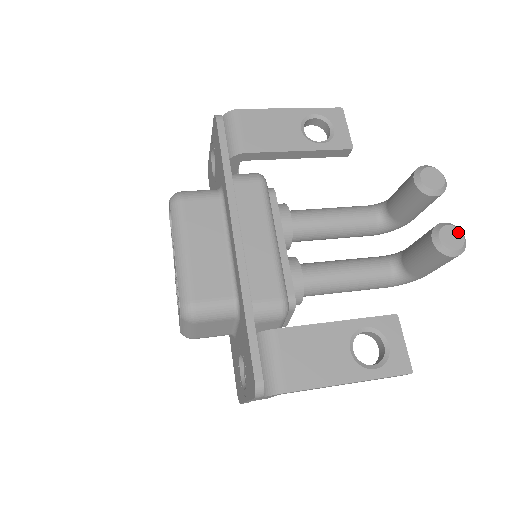
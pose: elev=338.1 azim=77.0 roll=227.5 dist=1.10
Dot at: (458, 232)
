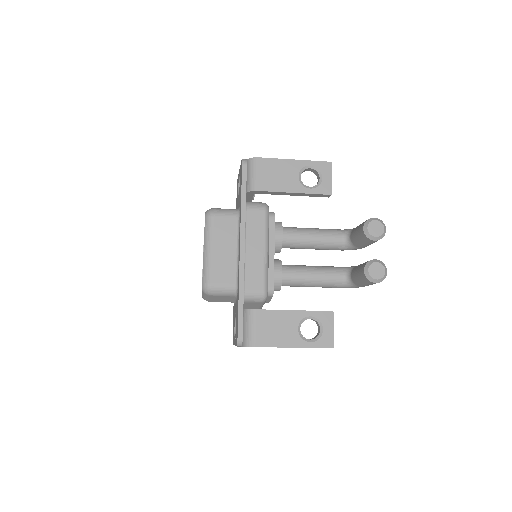
Dot at: (382, 268)
